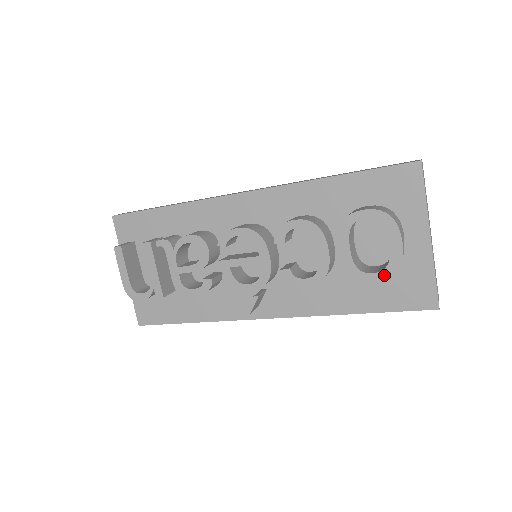
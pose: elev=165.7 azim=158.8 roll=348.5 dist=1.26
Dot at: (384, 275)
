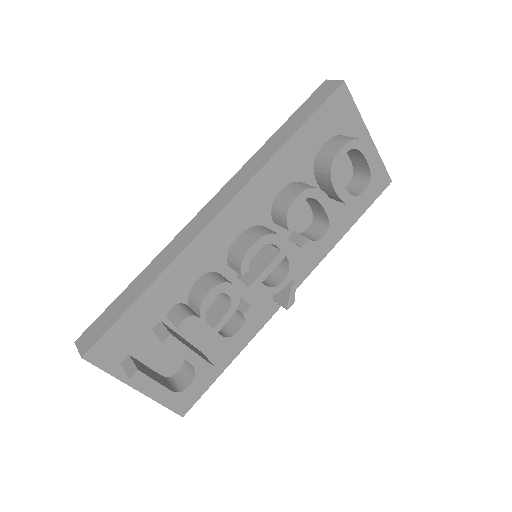
Dot at: (371, 186)
